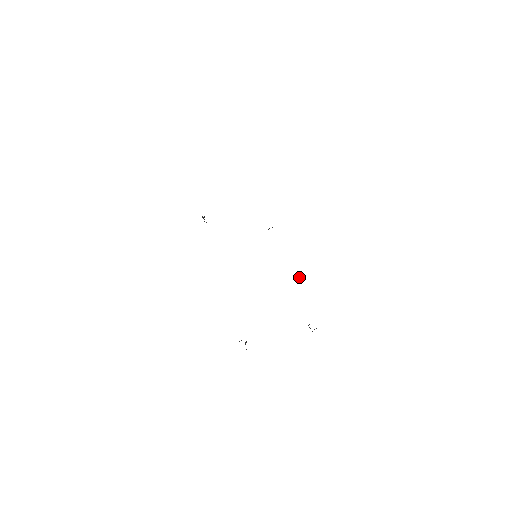
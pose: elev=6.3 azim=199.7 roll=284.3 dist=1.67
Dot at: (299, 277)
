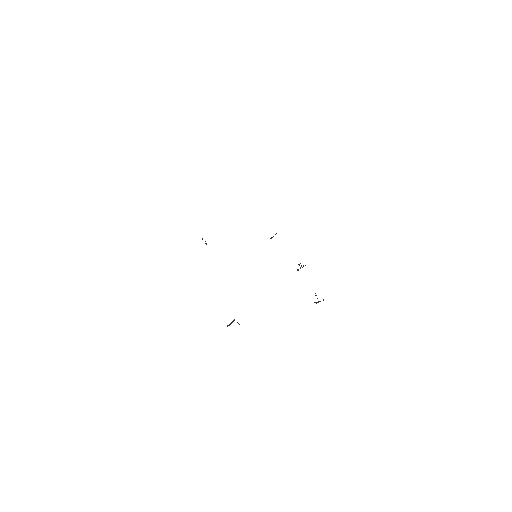
Dot at: occluded
